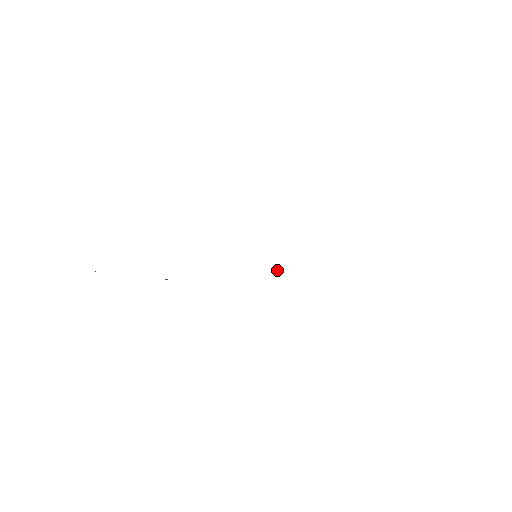
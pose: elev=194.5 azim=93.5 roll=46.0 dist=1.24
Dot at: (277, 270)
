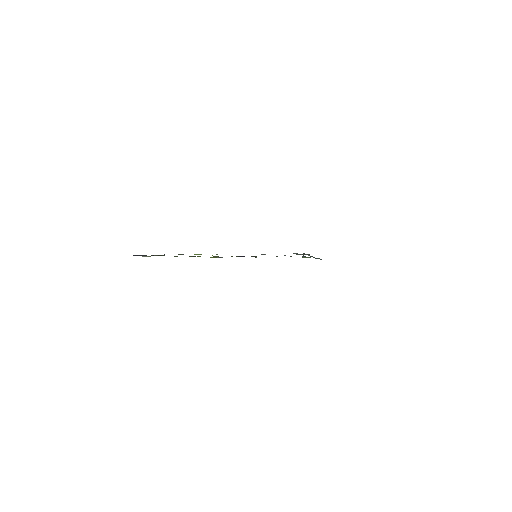
Dot at: occluded
